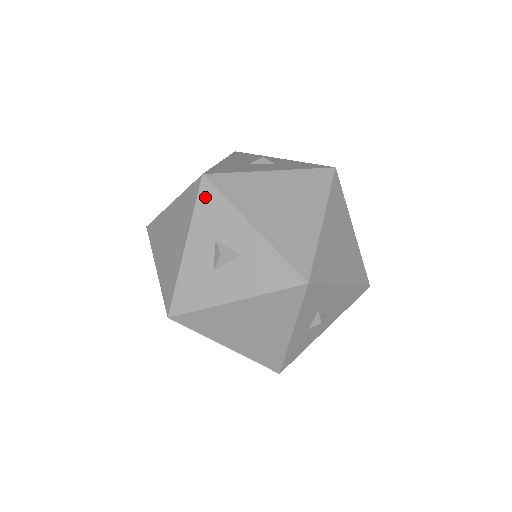
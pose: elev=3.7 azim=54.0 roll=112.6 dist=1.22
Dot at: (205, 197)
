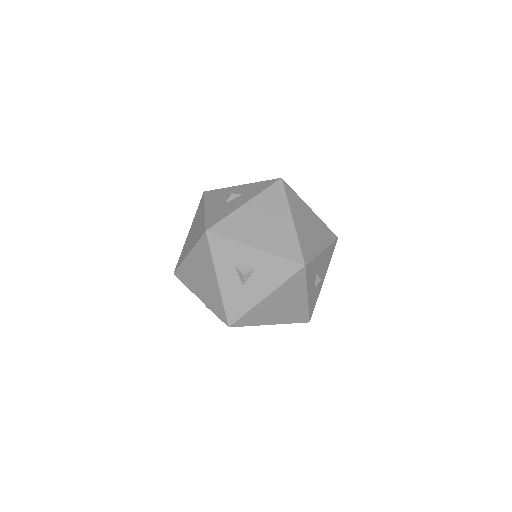
Dot at: (215, 244)
